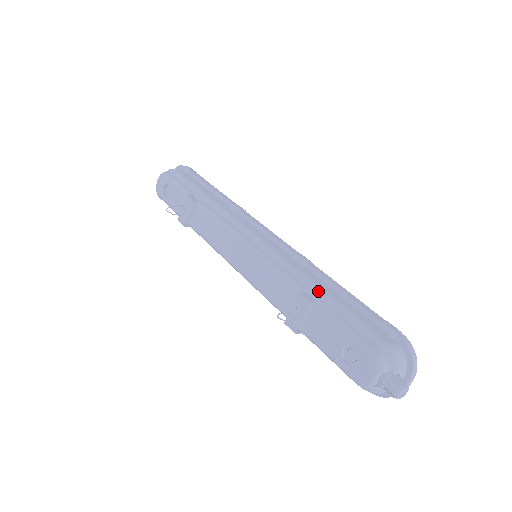
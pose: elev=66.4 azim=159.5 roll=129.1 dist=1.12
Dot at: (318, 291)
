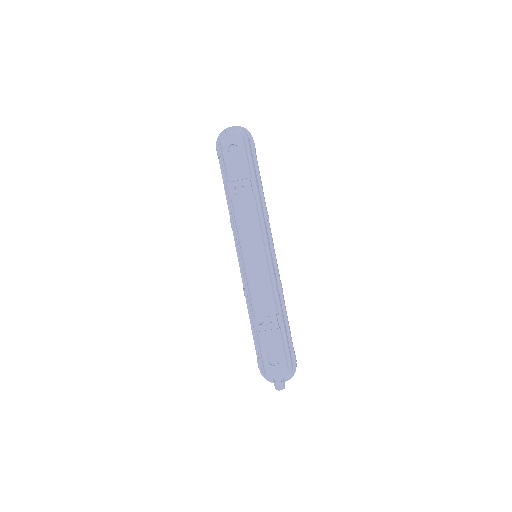
Dot at: (281, 317)
